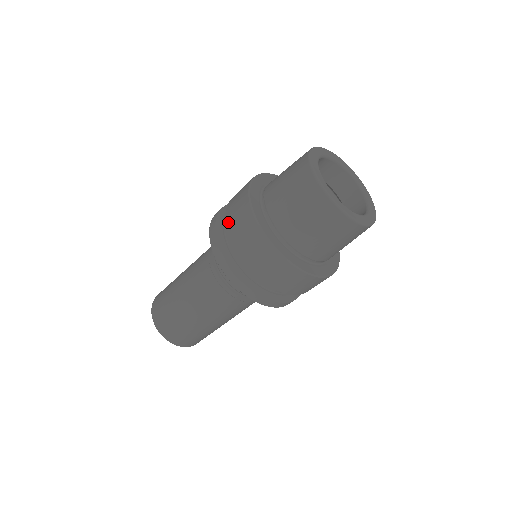
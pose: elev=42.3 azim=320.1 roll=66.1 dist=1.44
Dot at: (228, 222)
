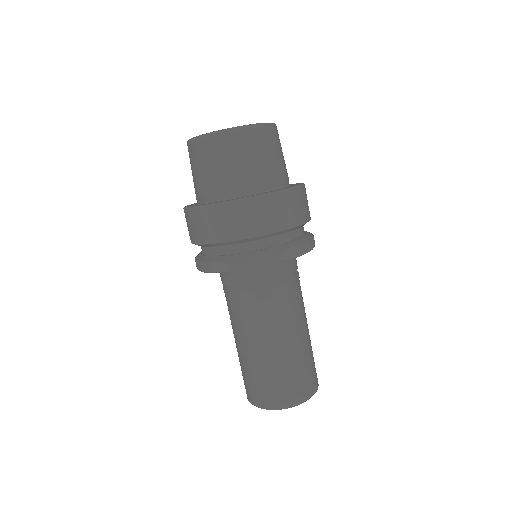
Dot at: (210, 240)
